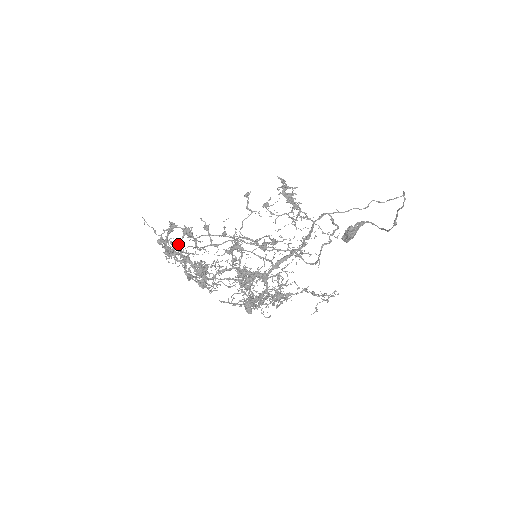
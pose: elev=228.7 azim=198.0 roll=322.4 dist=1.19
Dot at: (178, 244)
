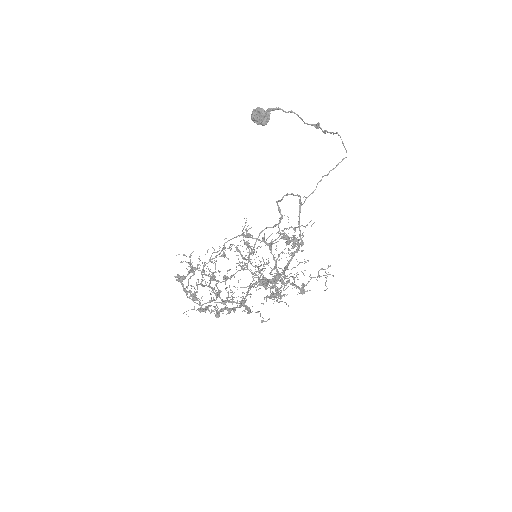
Dot at: occluded
